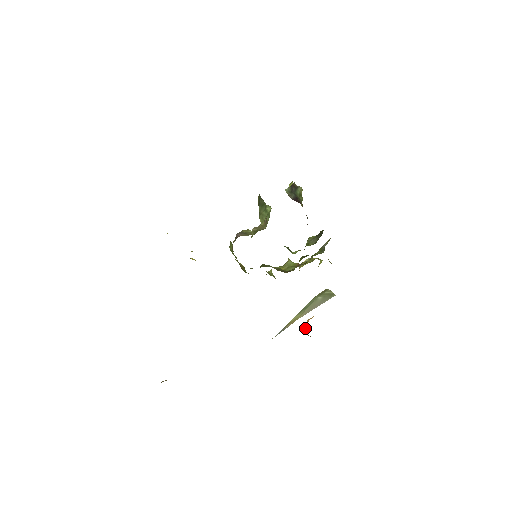
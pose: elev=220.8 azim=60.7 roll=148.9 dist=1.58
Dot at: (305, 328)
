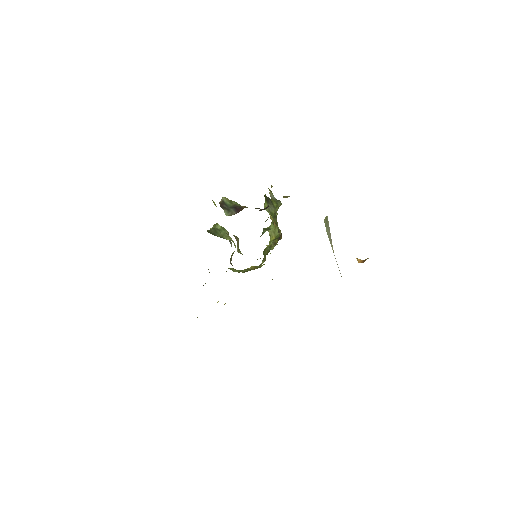
Dot at: (358, 261)
